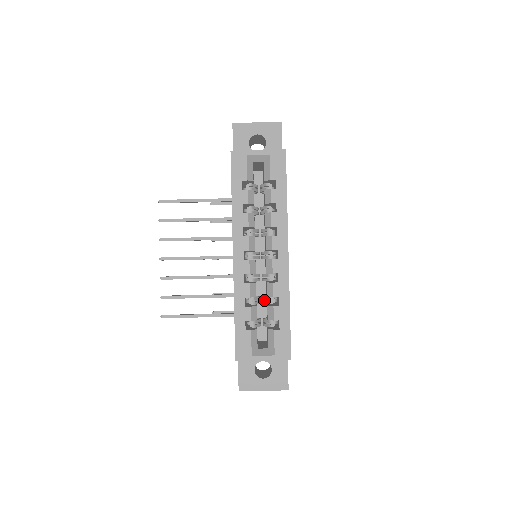
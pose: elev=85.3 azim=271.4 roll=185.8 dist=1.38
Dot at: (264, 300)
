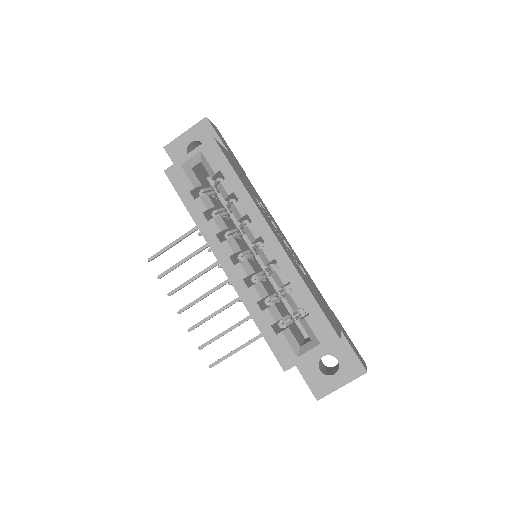
Dot at: occluded
